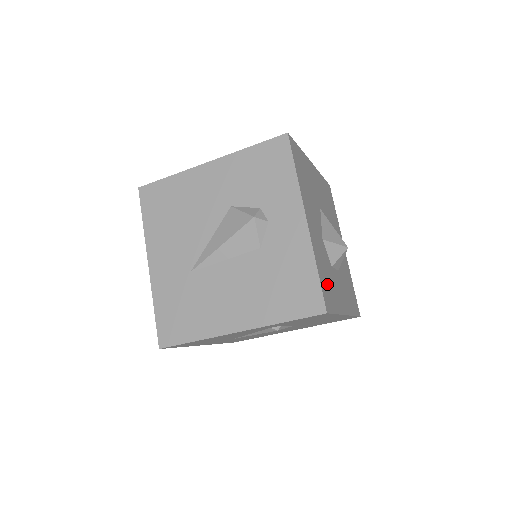
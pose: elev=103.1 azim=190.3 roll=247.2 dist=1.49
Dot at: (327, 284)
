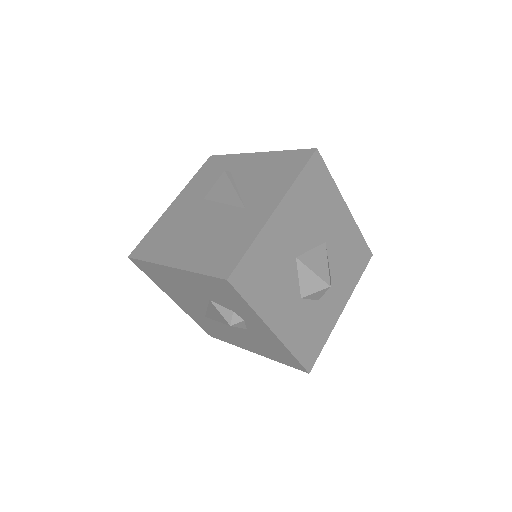
Dot at: (310, 340)
